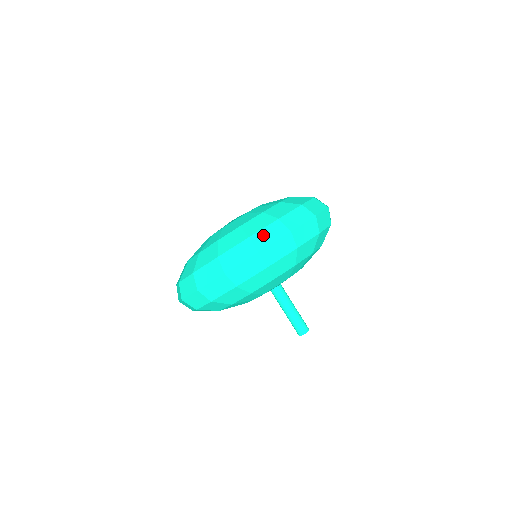
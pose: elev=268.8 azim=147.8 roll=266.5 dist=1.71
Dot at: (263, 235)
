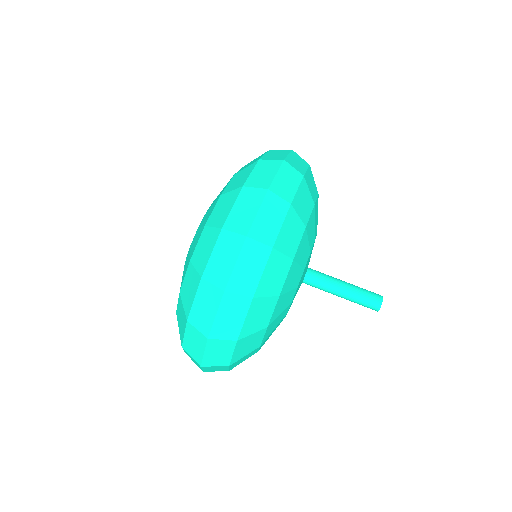
Dot at: (257, 176)
